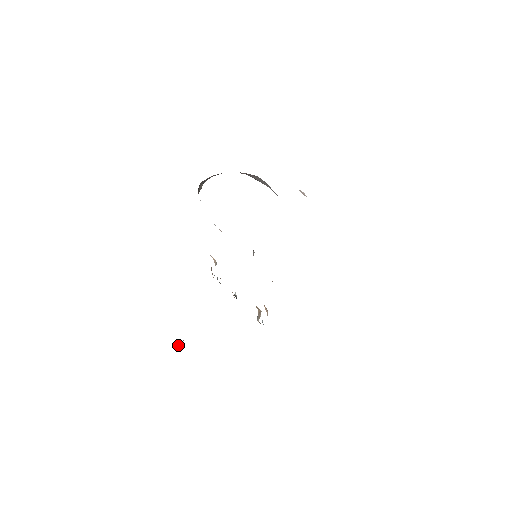
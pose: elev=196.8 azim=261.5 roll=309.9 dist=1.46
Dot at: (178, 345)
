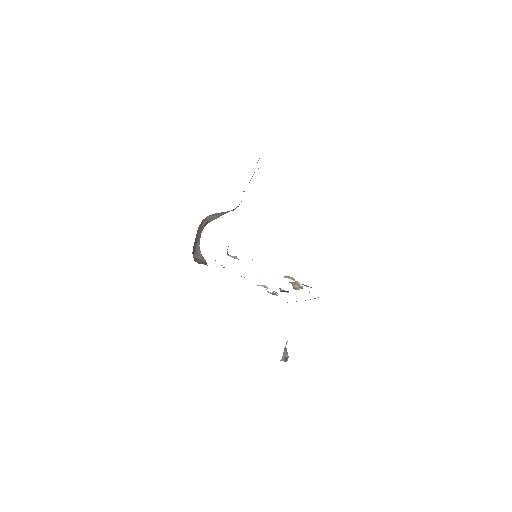
Dot at: (287, 358)
